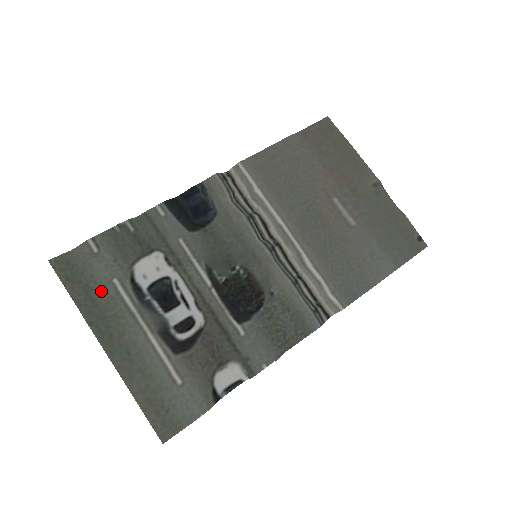
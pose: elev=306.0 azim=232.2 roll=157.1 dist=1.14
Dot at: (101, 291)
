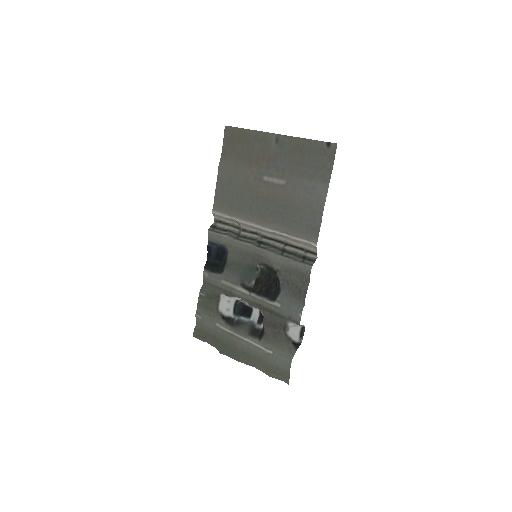
Dot at: (217, 333)
